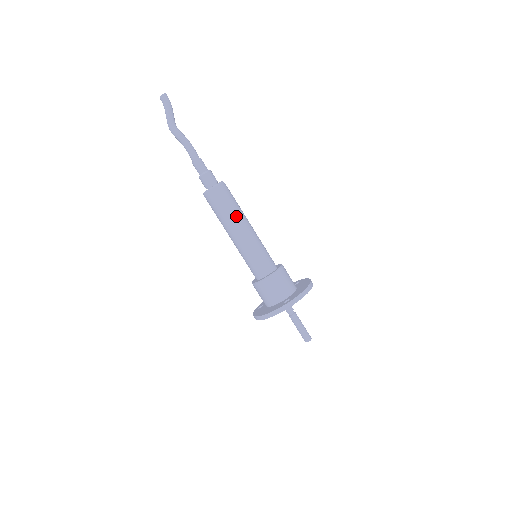
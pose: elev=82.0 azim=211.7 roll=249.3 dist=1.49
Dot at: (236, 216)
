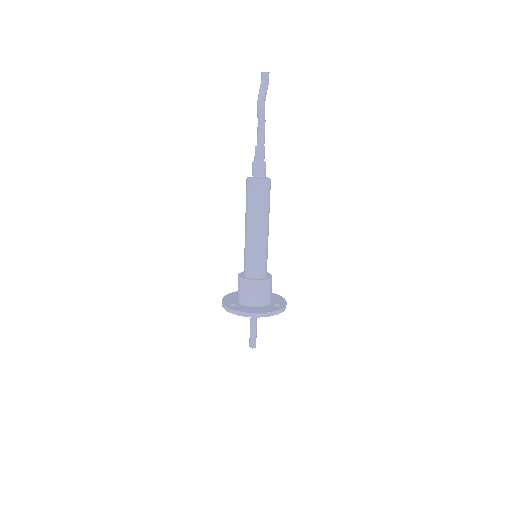
Dot at: occluded
